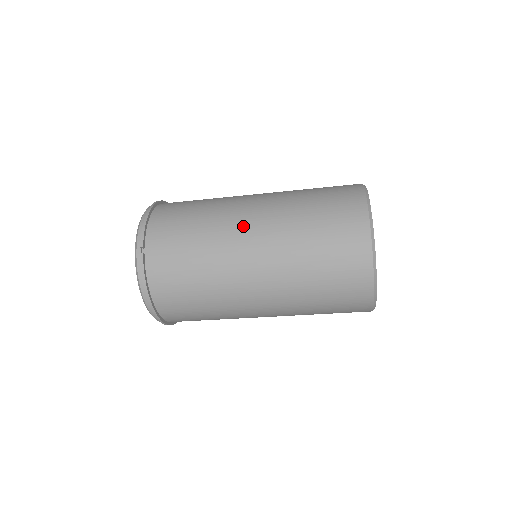
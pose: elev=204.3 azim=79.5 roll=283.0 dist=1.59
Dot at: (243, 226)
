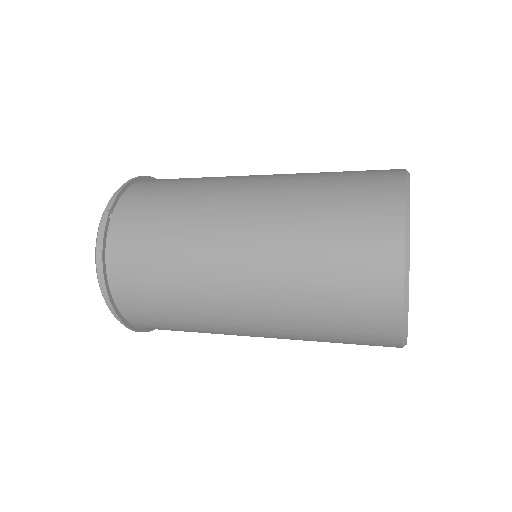
Dot at: (235, 196)
